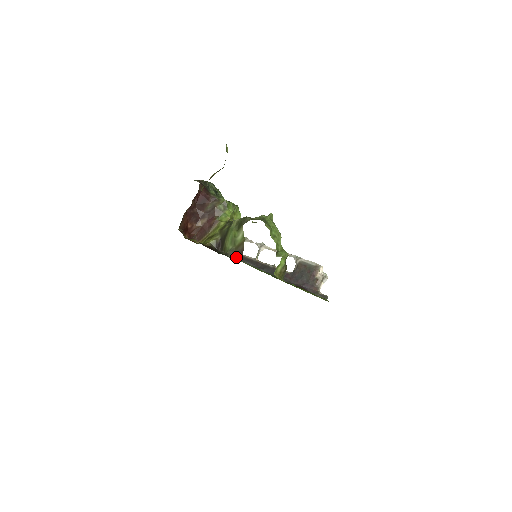
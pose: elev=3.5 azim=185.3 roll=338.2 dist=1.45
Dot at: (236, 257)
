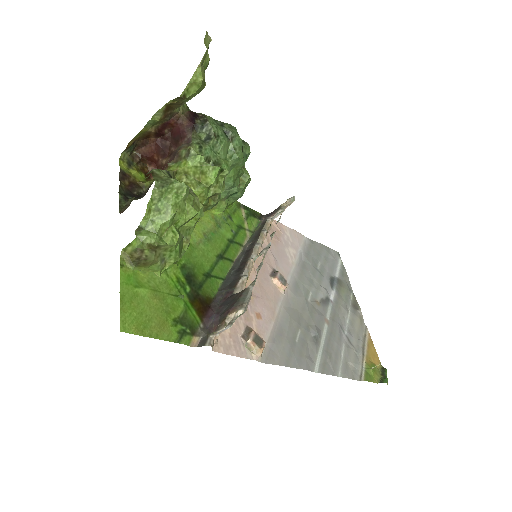
Dot at: (126, 208)
